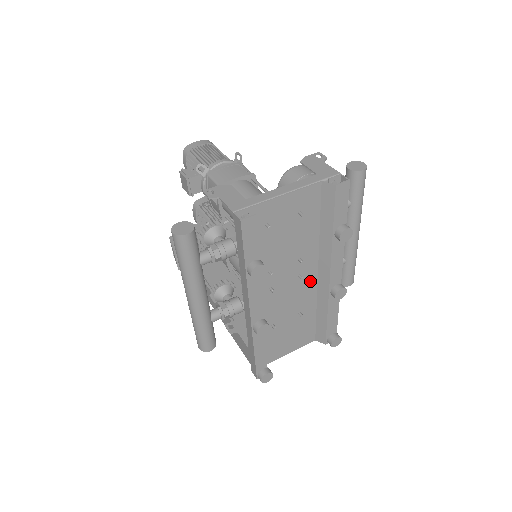
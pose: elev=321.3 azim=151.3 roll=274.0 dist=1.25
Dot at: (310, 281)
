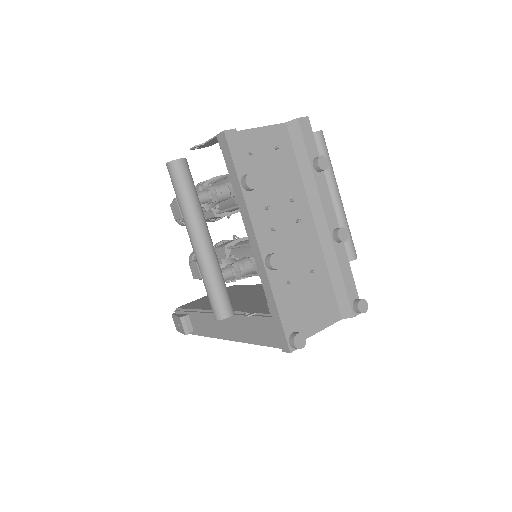
Dot at: (310, 232)
